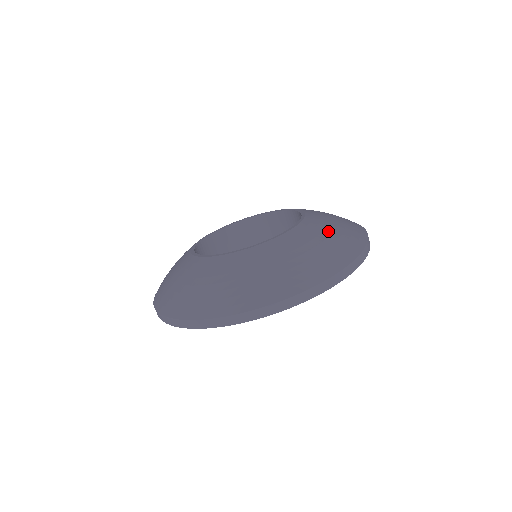
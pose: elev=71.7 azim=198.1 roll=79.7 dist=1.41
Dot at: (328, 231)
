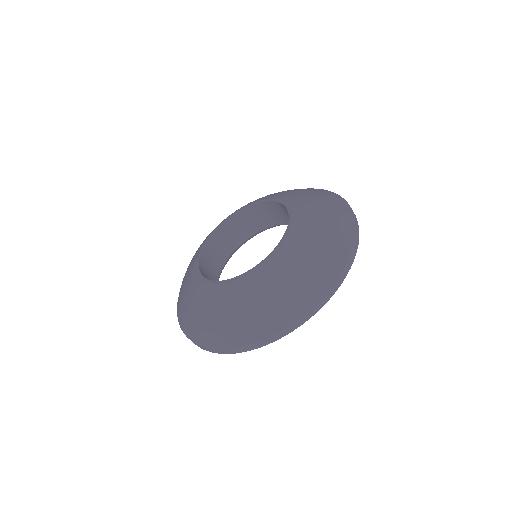
Dot at: (300, 262)
